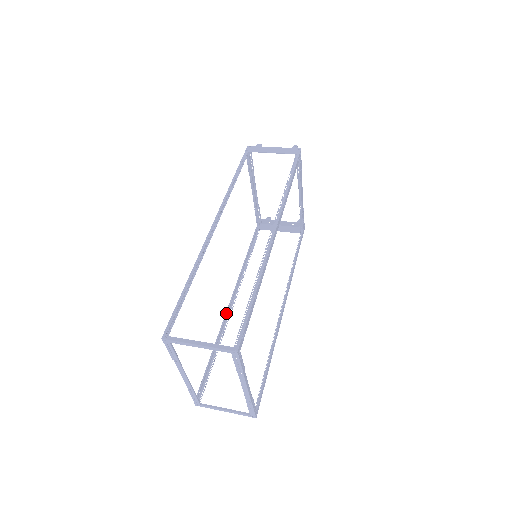
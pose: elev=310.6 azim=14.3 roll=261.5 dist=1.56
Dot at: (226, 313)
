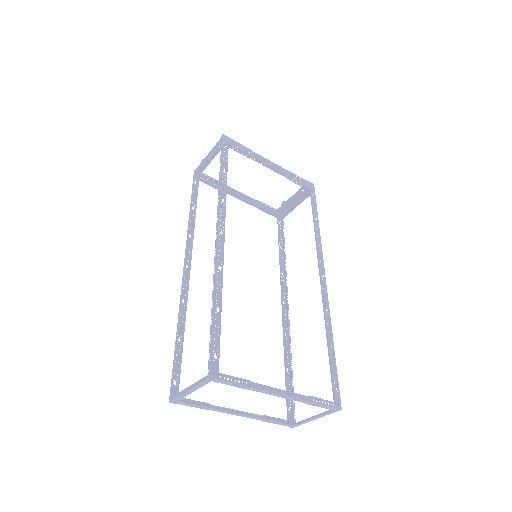
Dot at: (282, 321)
